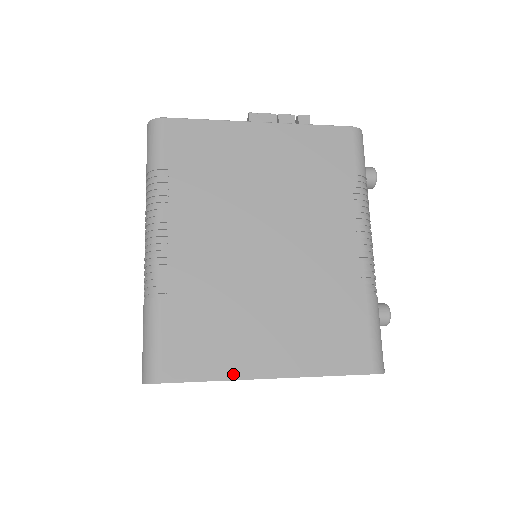
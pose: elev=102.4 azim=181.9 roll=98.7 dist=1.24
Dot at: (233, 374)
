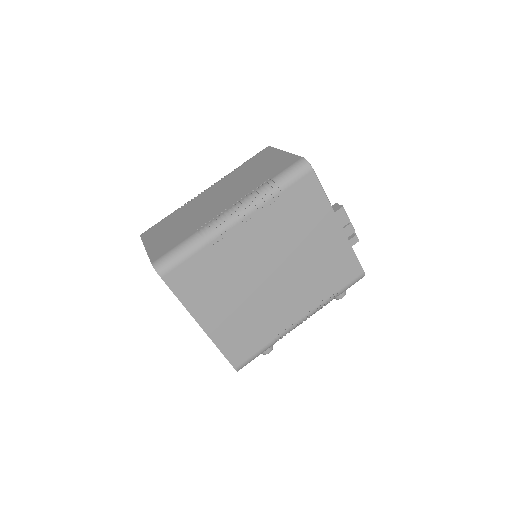
Dot at: (190, 308)
